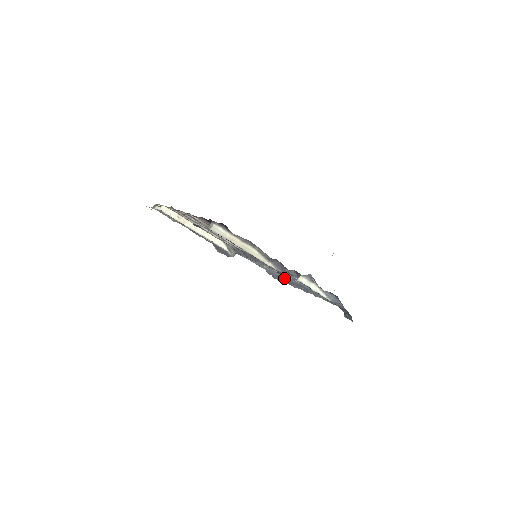
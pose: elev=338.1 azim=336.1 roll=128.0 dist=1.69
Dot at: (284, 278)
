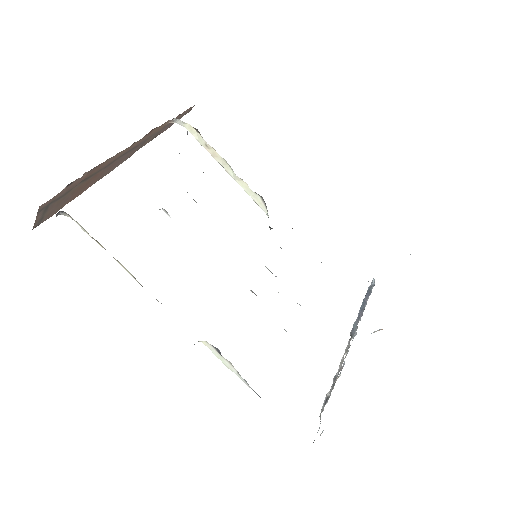
Dot at: occluded
